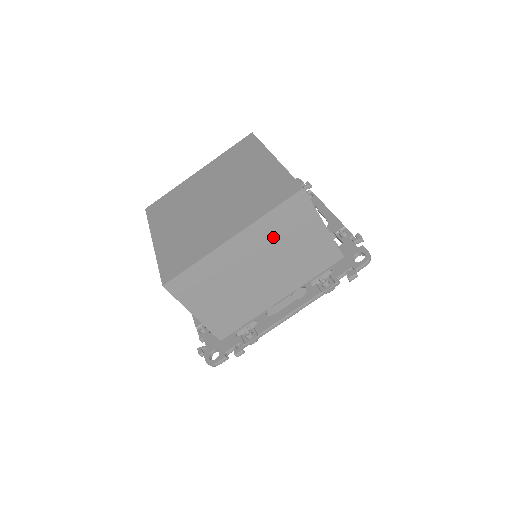
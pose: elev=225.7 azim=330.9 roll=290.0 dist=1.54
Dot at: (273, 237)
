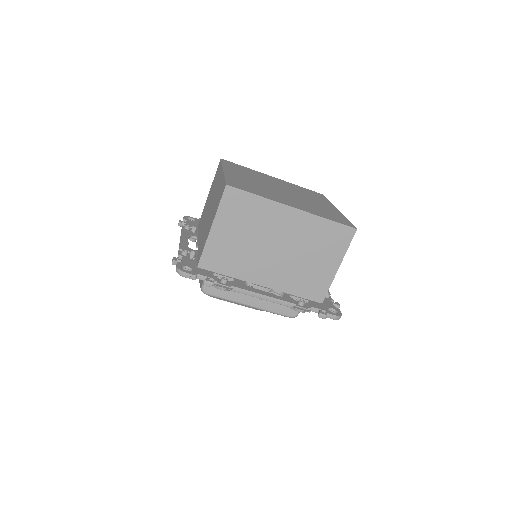
Dot at: (310, 237)
